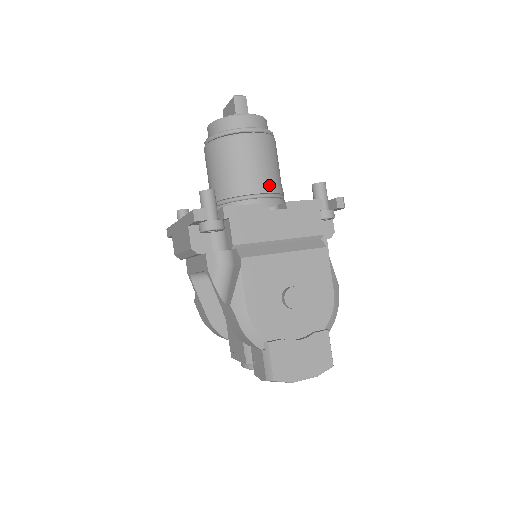
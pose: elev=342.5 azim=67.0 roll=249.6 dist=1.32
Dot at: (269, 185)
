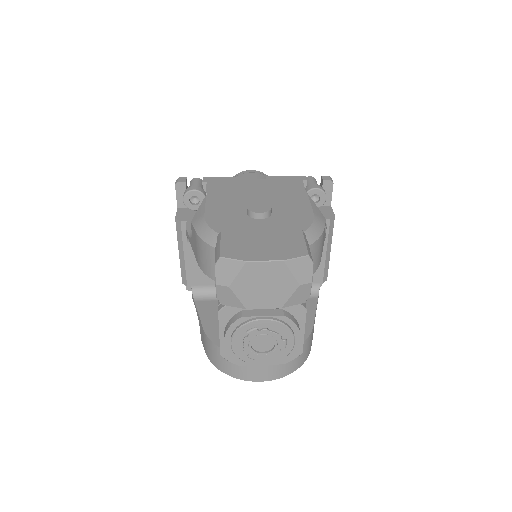
Dot at: occluded
